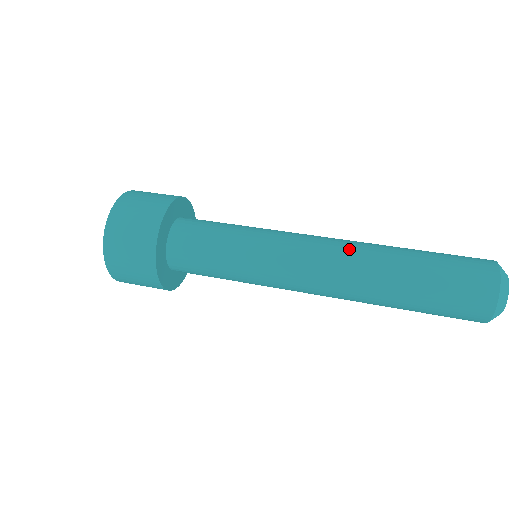
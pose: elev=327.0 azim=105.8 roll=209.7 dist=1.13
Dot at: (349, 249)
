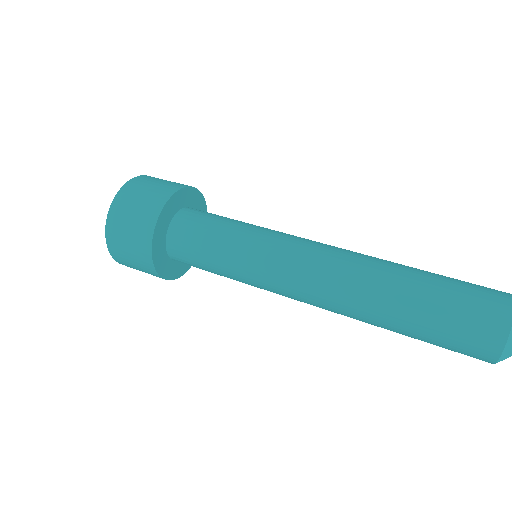
Dot at: (342, 280)
